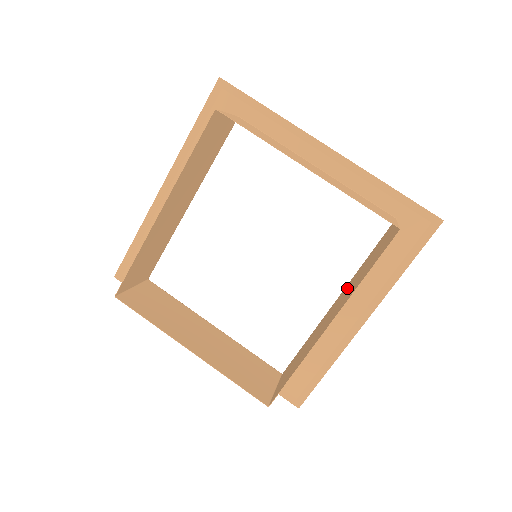
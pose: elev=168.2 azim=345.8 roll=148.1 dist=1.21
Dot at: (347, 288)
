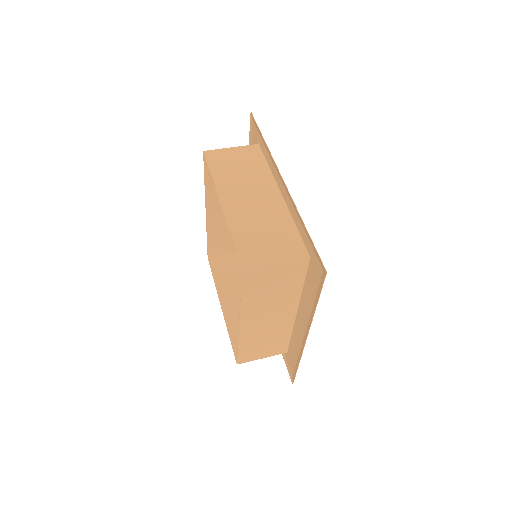
Dot at: (283, 304)
